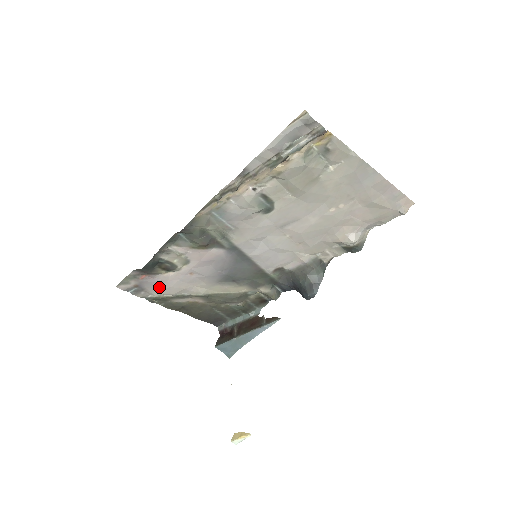
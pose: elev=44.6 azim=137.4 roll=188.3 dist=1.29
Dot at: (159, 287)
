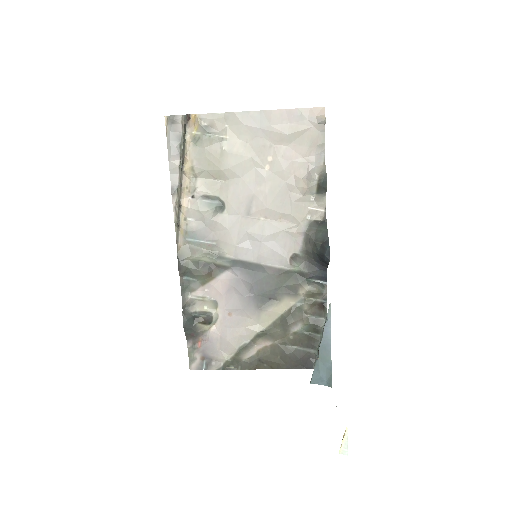
Dot at: (219, 347)
